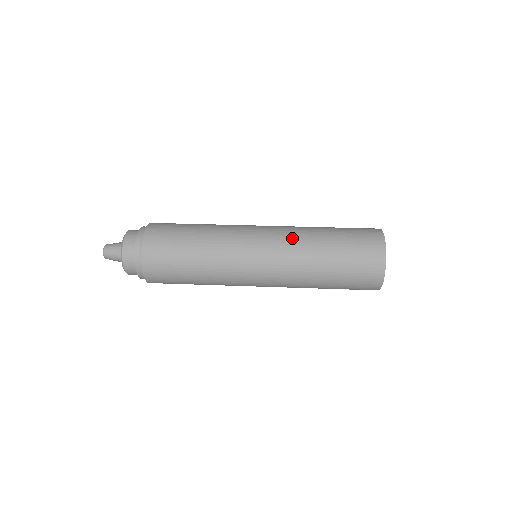
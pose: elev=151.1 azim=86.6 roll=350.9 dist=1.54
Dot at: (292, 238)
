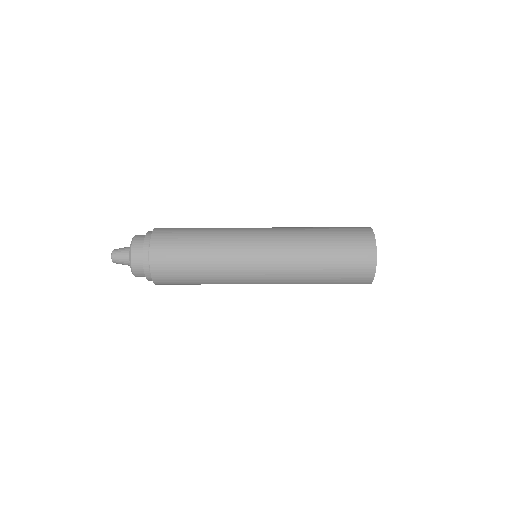
Dot at: (289, 230)
